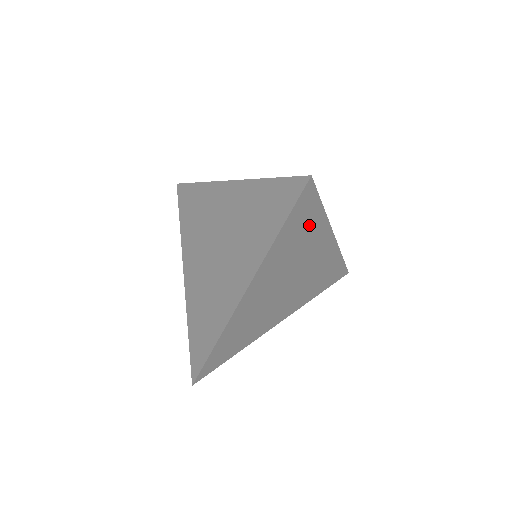
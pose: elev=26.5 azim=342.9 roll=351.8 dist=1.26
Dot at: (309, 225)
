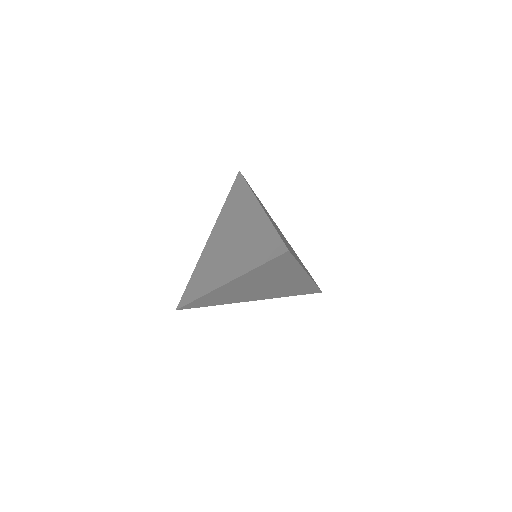
Dot at: (285, 268)
